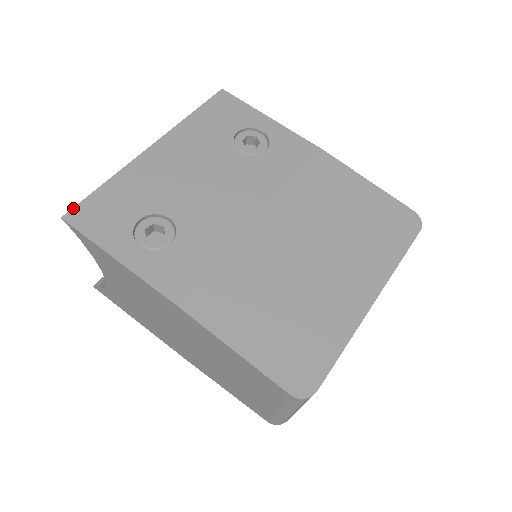
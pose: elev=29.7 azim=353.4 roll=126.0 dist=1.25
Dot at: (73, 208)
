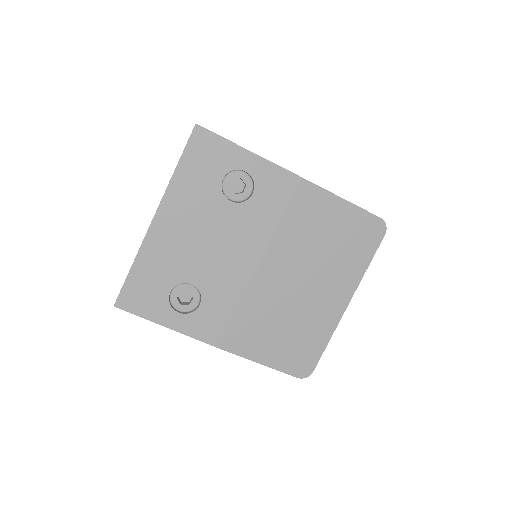
Dot at: (118, 296)
